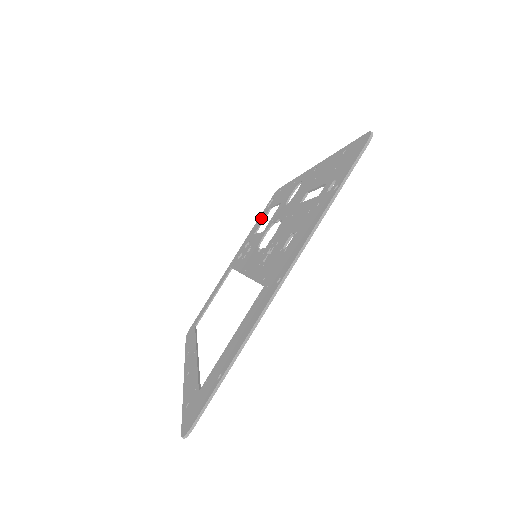
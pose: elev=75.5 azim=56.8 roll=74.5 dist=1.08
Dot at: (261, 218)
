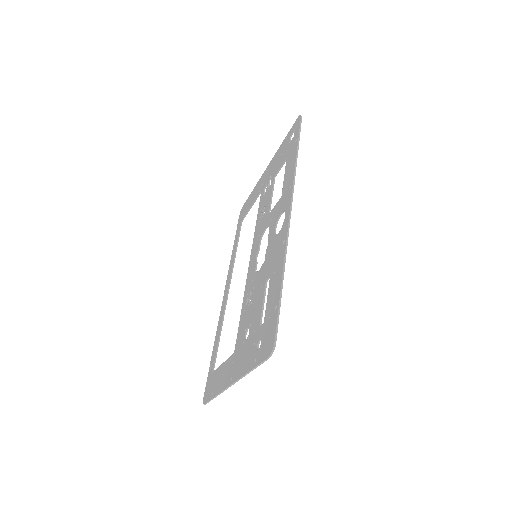
Dot at: (283, 153)
